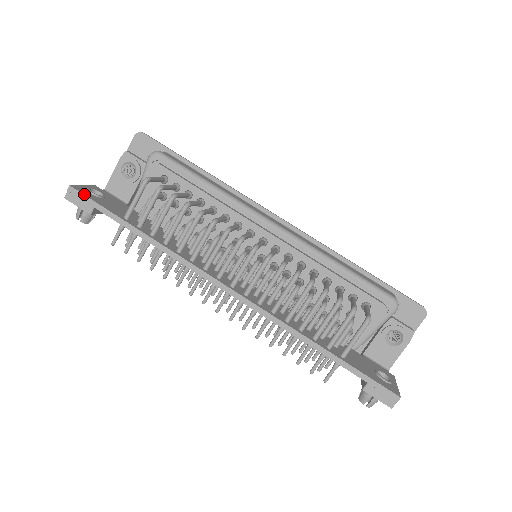
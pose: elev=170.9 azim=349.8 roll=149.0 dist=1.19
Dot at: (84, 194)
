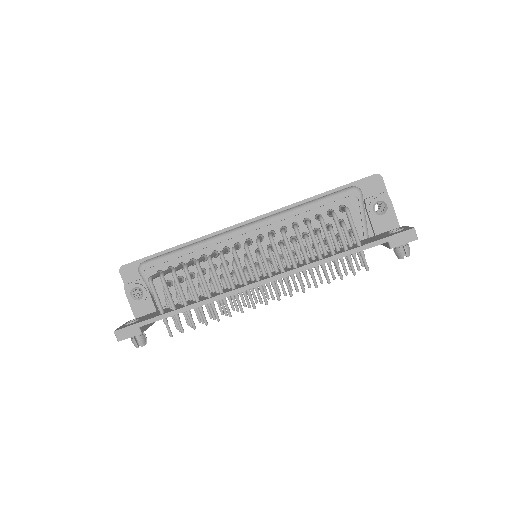
Dot at: (126, 327)
